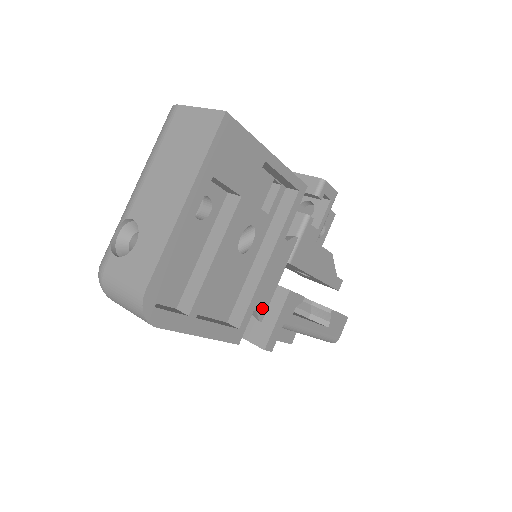
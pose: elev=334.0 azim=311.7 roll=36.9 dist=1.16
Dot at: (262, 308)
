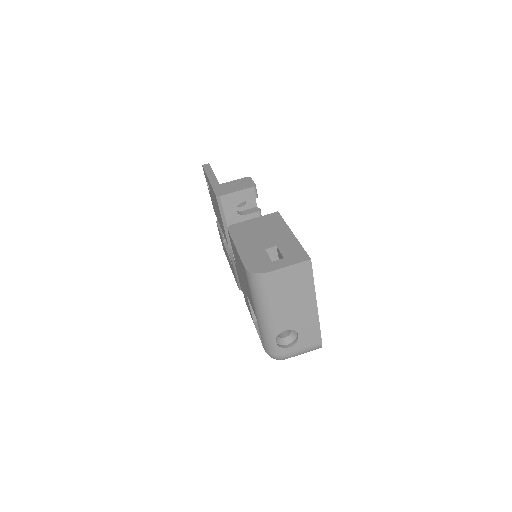
Dot at: occluded
